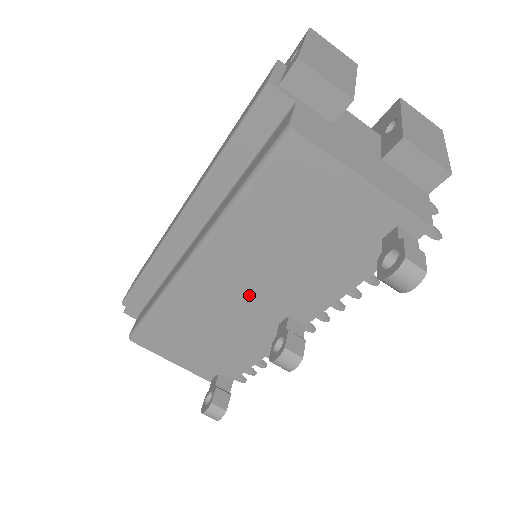
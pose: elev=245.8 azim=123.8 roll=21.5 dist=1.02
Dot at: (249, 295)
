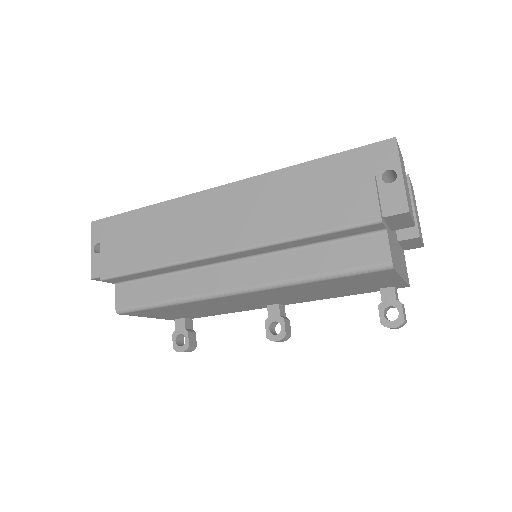
Dot at: (263, 300)
